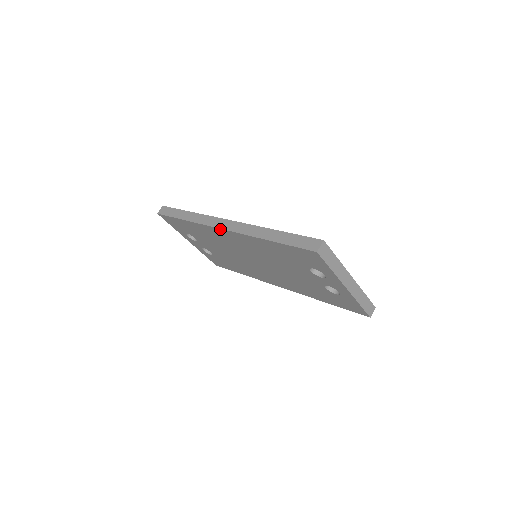
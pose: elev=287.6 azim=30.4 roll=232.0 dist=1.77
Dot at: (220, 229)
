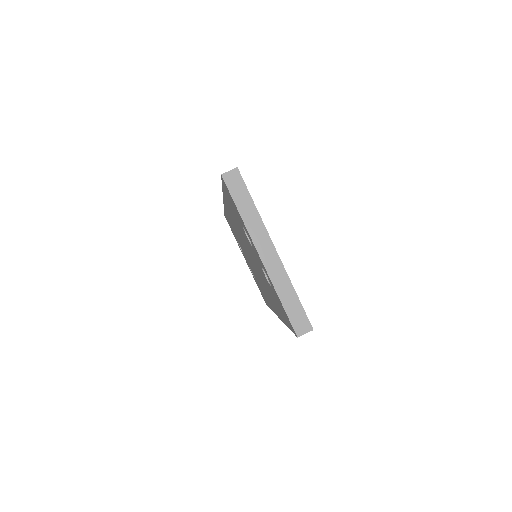
Dot at: (224, 203)
